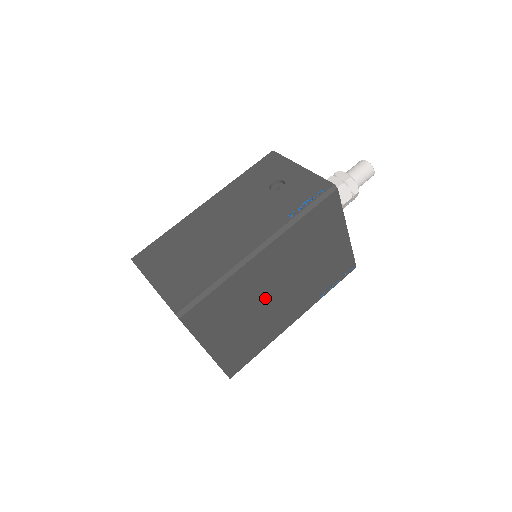
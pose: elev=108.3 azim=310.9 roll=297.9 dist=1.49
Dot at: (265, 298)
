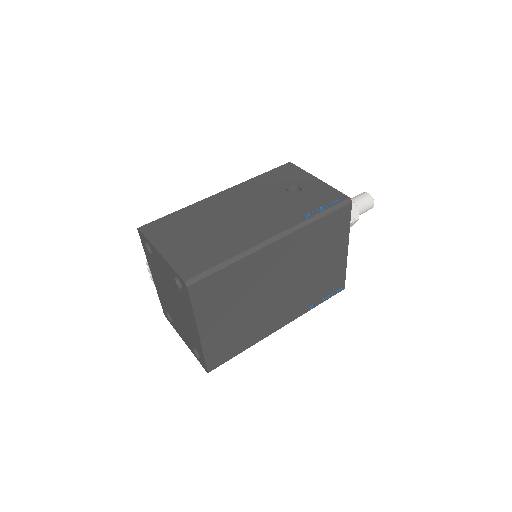
Dot at: (264, 293)
